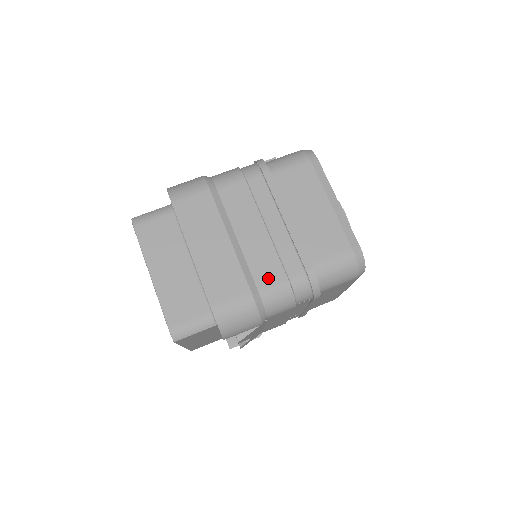
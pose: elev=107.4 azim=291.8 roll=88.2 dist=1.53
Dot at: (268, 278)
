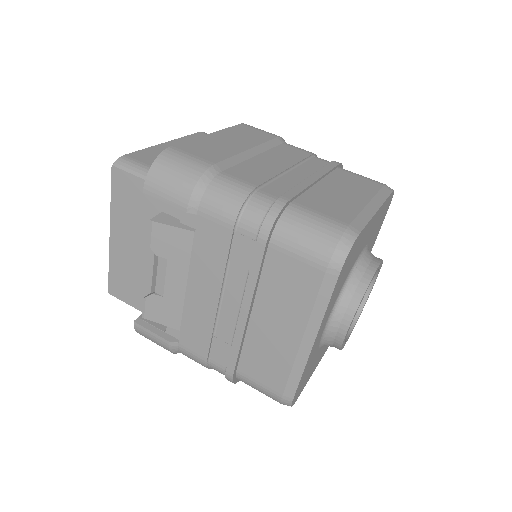
Dot at: (241, 176)
